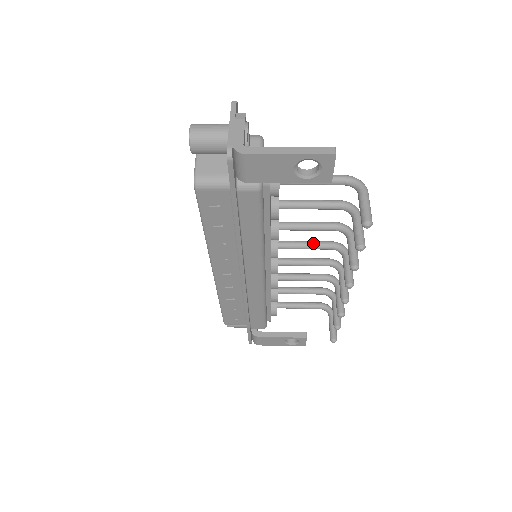
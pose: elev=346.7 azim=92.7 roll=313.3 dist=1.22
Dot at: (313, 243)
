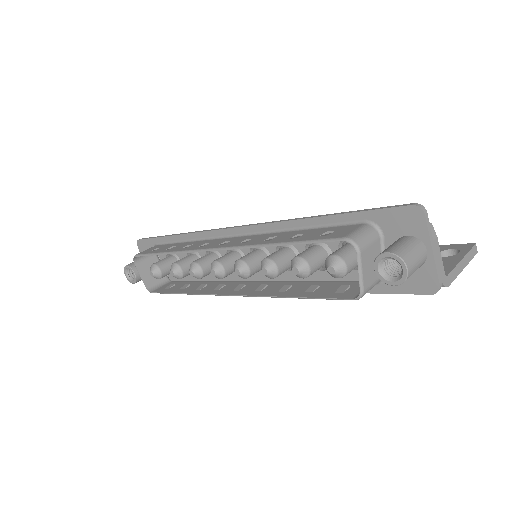
Dot at: occluded
